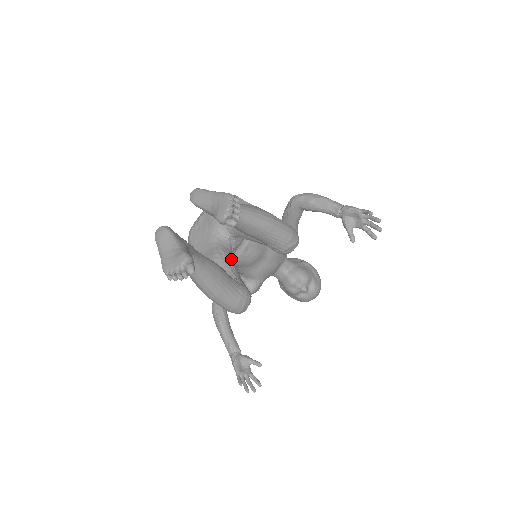
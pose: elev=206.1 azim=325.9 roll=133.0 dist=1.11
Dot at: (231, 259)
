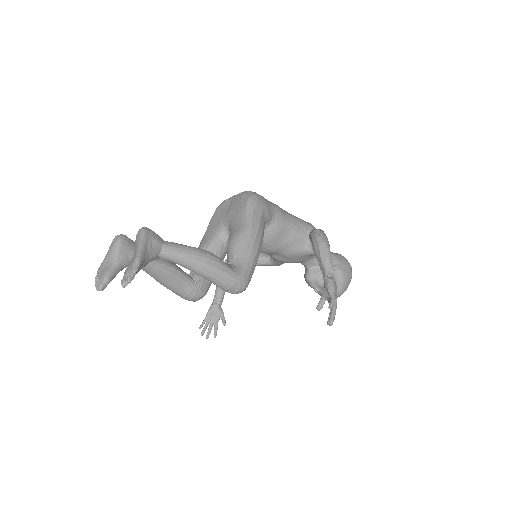
Dot at: occluded
